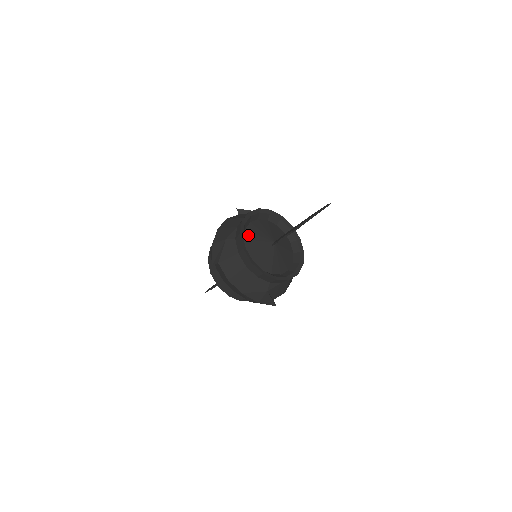
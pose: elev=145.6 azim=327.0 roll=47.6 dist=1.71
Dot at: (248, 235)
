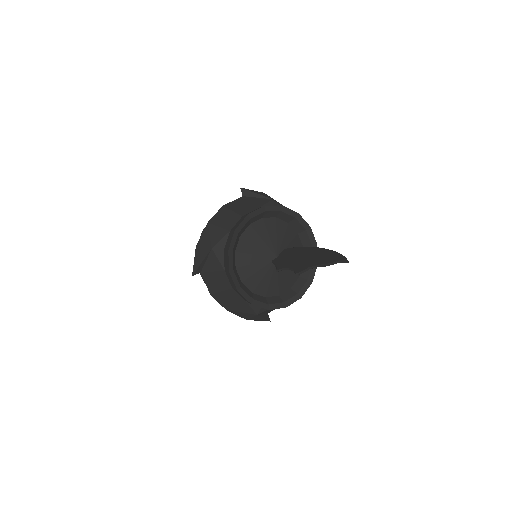
Dot at: (242, 245)
